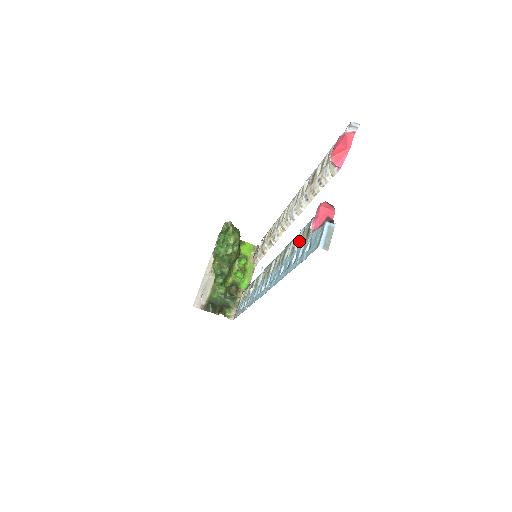
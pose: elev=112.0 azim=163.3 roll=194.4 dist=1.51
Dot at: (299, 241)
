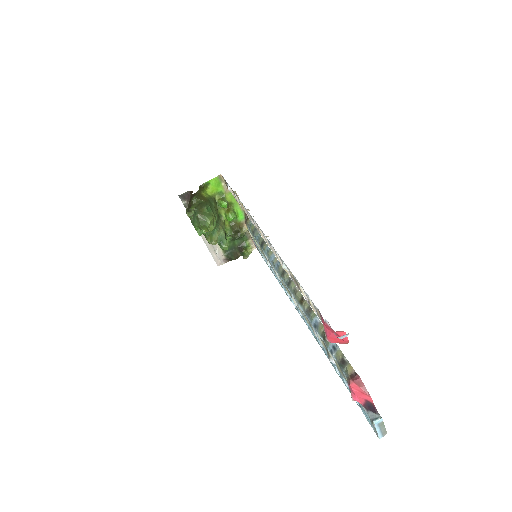
Dot at: (332, 360)
